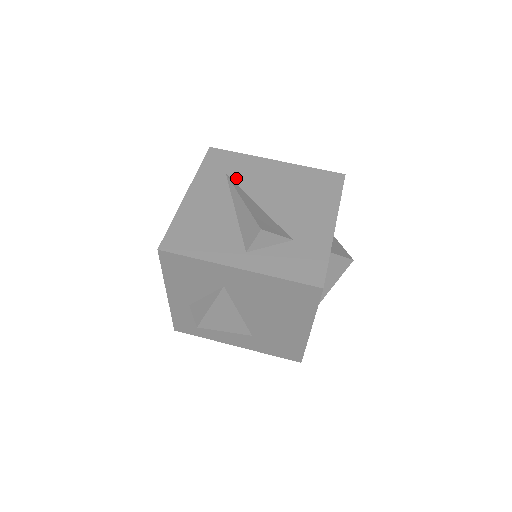
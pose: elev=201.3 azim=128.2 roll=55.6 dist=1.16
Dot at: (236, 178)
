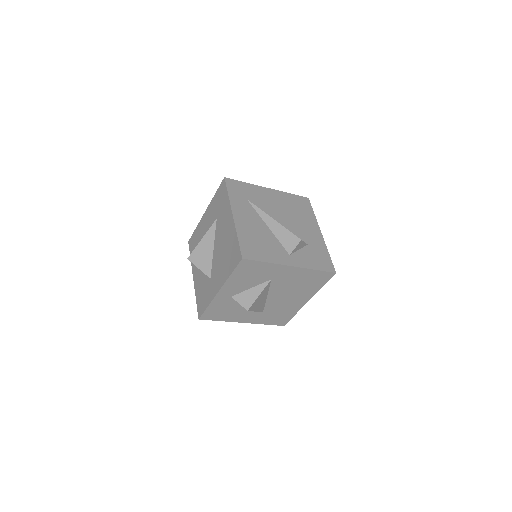
Dot at: (255, 202)
